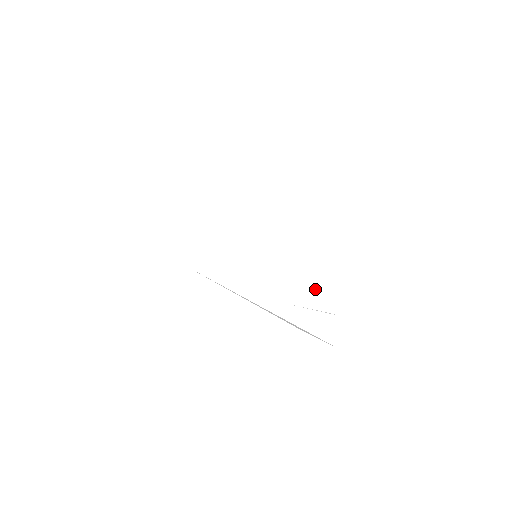
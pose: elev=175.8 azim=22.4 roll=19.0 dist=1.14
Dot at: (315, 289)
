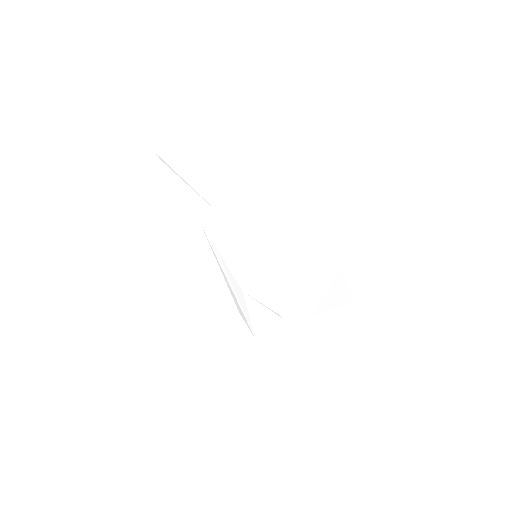
Dot at: (276, 304)
